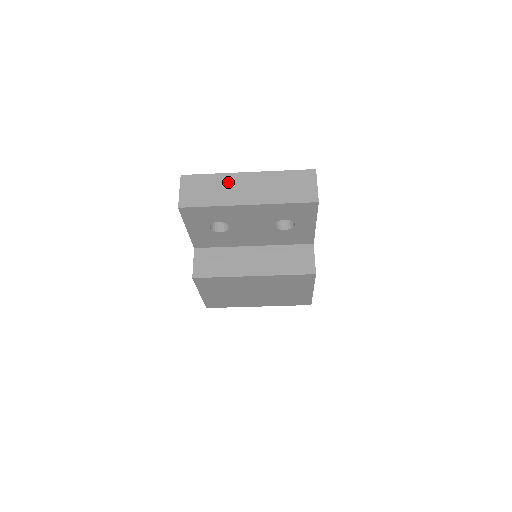
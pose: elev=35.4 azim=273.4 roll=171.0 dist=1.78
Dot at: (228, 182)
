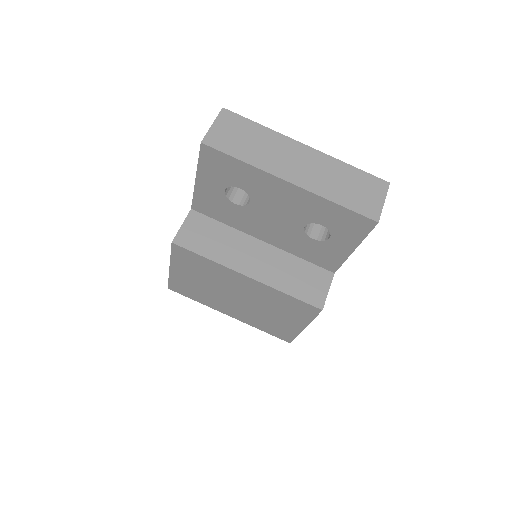
Dot at: (277, 144)
